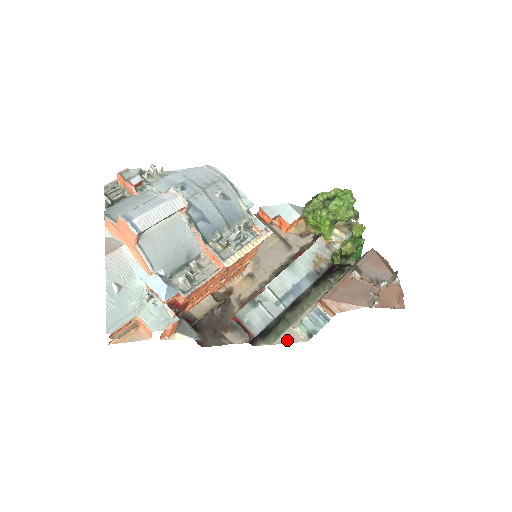
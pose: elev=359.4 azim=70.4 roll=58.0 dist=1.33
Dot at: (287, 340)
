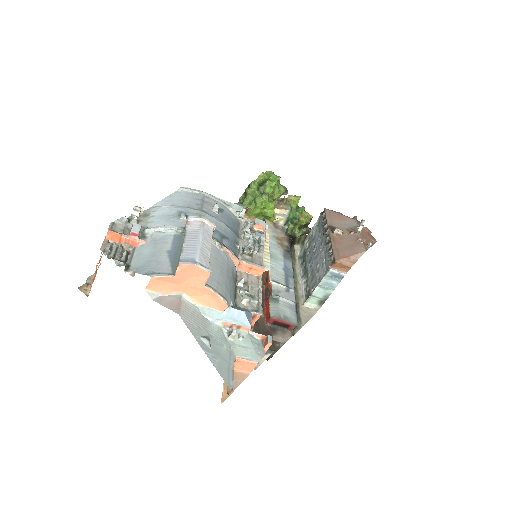
Dot at: (307, 317)
